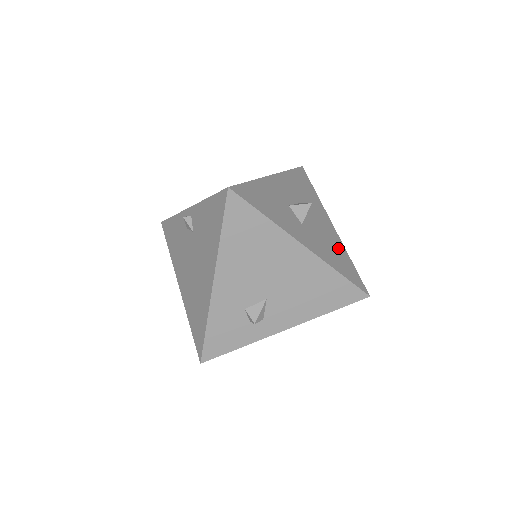
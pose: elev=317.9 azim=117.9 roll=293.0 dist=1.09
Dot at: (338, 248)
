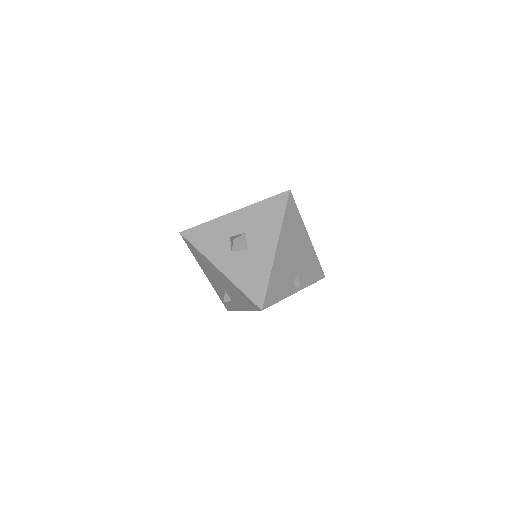
Dot at: (261, 269)
